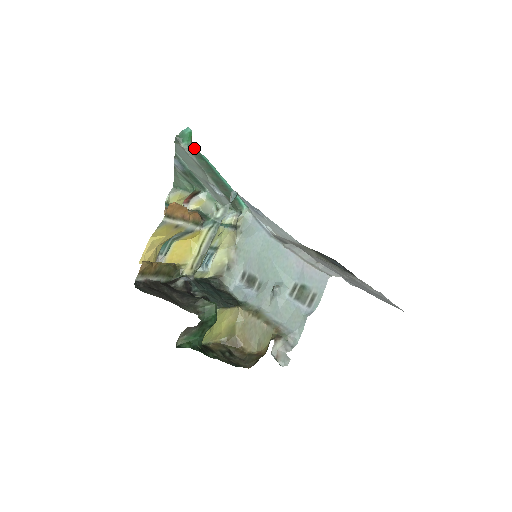
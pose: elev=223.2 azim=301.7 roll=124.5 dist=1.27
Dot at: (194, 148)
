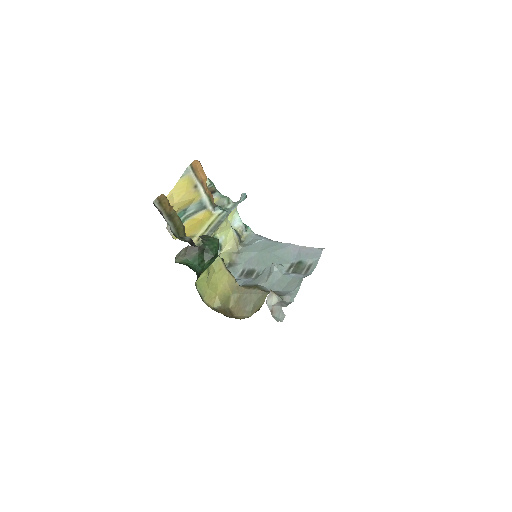
Dot at: occluded
